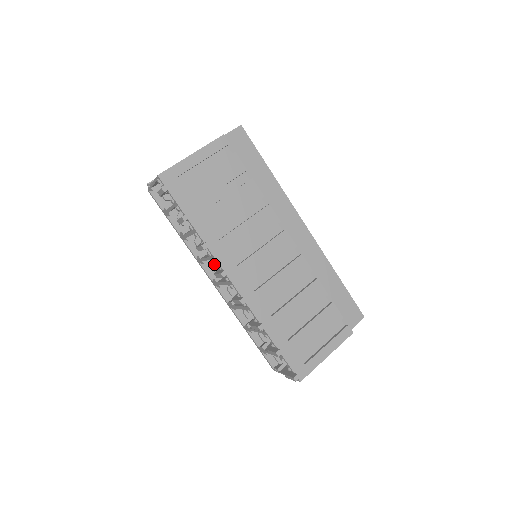
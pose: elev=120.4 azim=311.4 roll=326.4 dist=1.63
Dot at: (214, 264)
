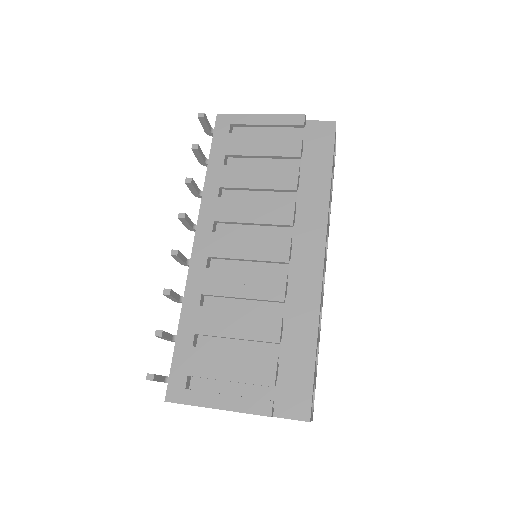
Dot at: occluded
